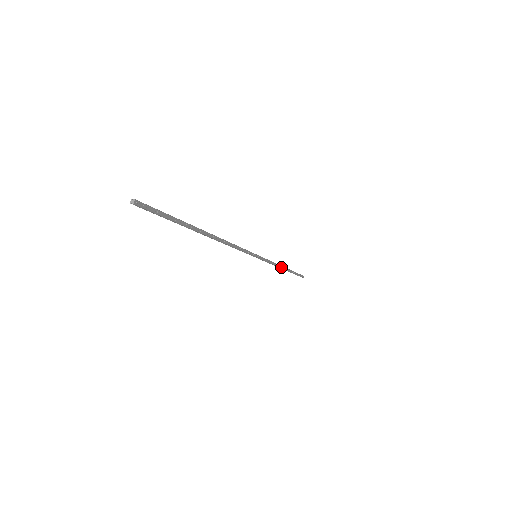
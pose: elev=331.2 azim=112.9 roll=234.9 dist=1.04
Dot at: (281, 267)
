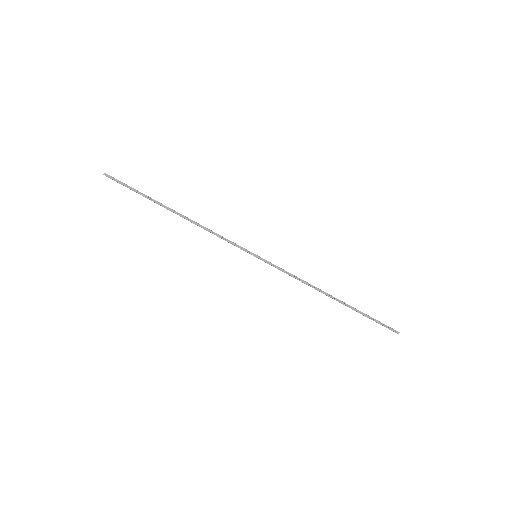
Dot at: (319, 290)
